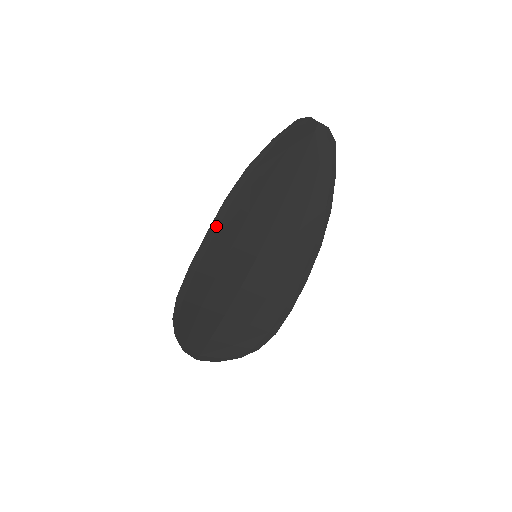
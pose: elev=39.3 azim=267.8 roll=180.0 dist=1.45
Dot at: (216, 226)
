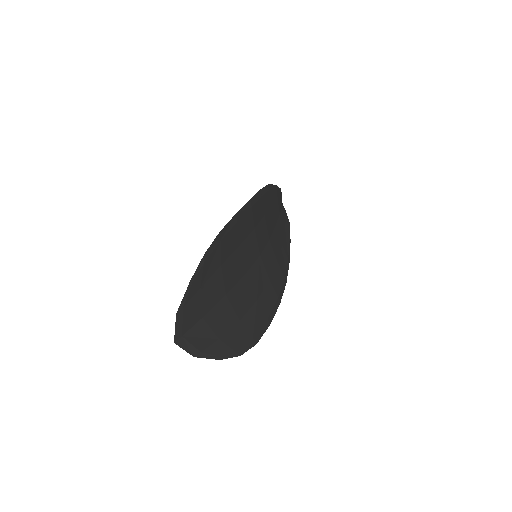
Dot at: (254, 201)
